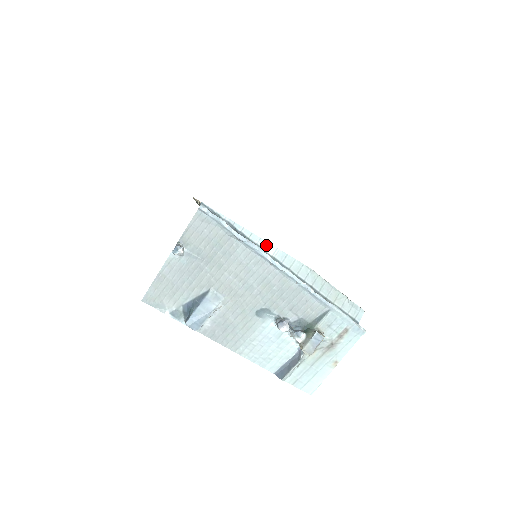
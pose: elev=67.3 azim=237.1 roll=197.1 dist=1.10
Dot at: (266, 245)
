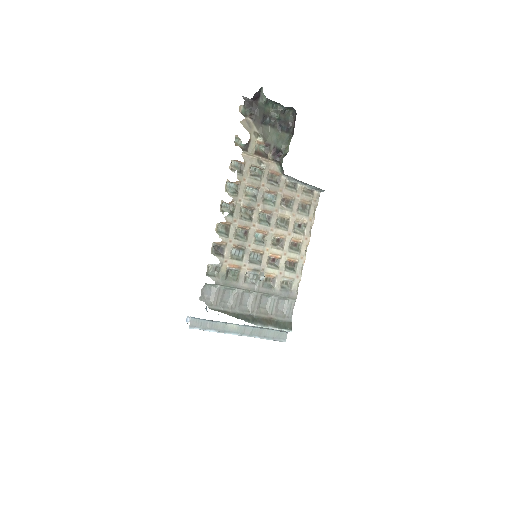
Dot at: (231, 323)
